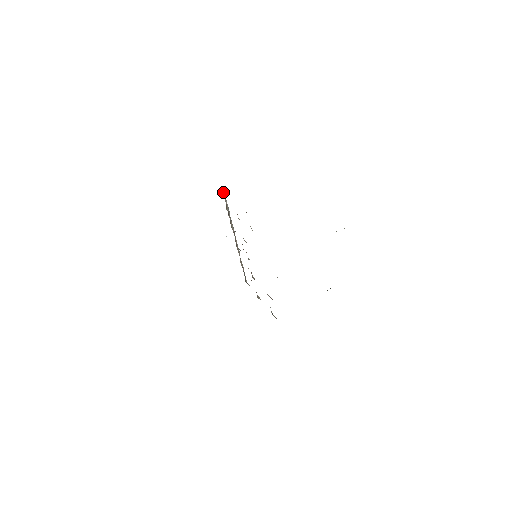
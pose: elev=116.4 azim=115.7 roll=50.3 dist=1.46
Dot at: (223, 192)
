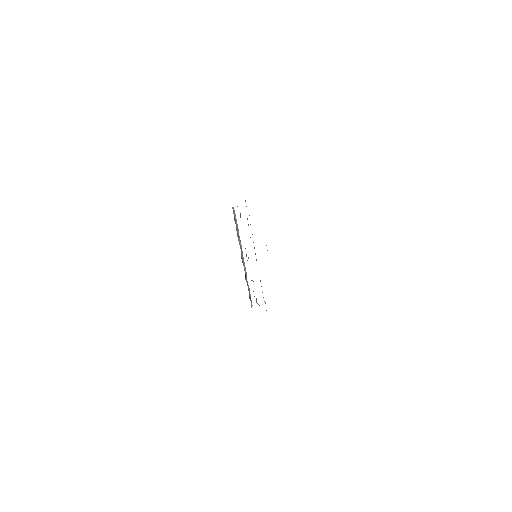
Dot at: (233, 209)
